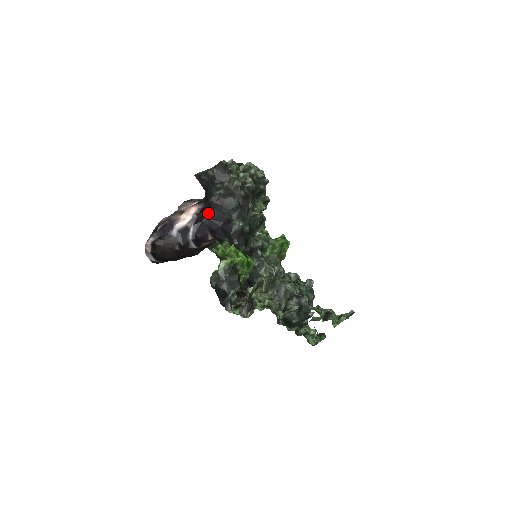
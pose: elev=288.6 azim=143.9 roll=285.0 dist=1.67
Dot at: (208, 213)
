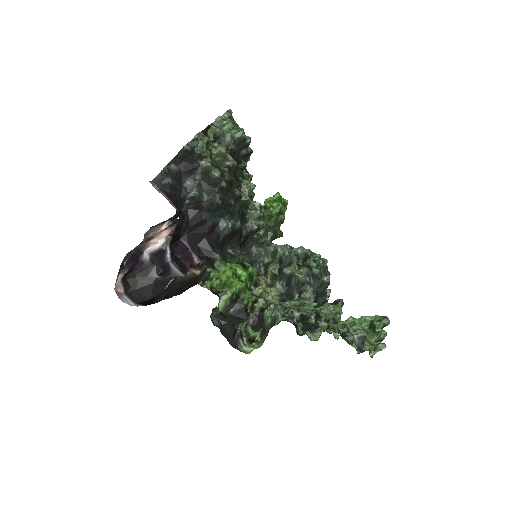
Dot at: (185, 228)
